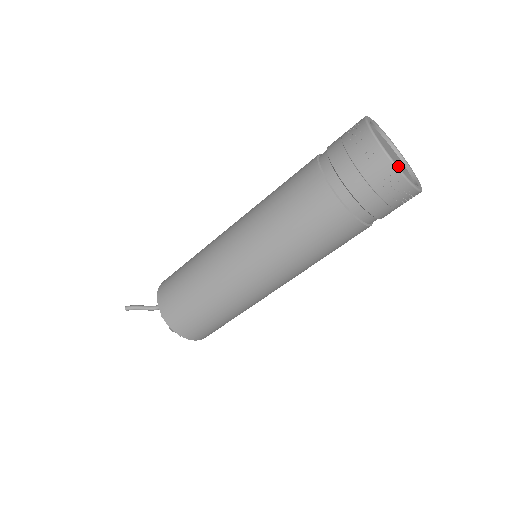
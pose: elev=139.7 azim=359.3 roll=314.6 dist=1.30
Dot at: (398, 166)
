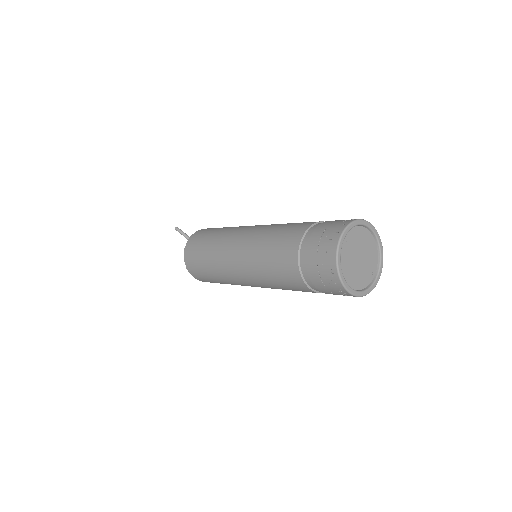
Dot at: (340, 267)
